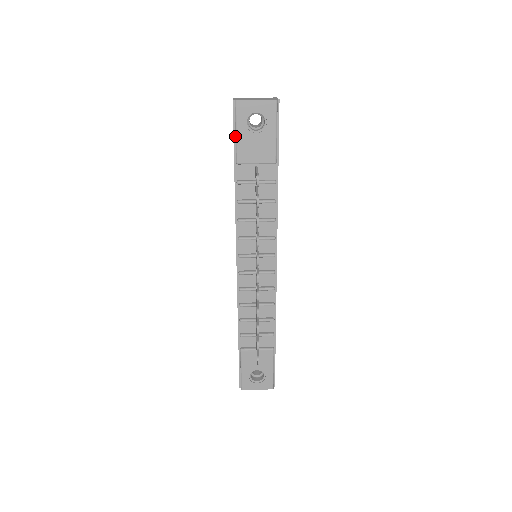
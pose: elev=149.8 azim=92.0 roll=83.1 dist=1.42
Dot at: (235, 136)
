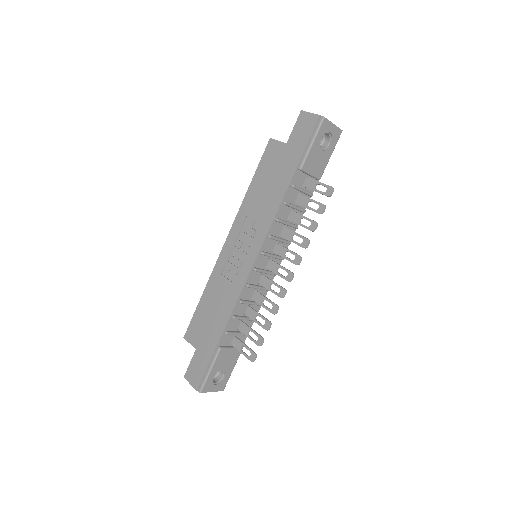
Dot at: (310, 146)
